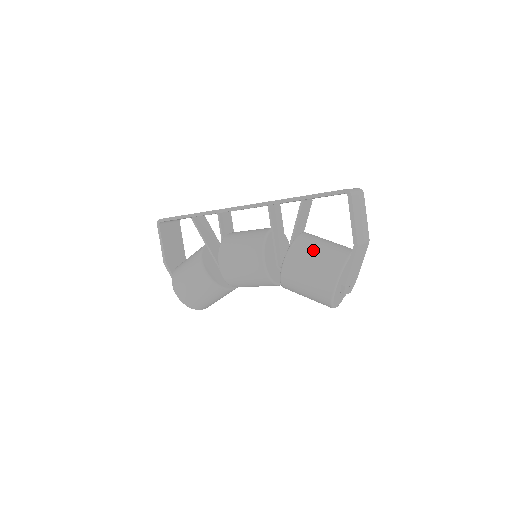
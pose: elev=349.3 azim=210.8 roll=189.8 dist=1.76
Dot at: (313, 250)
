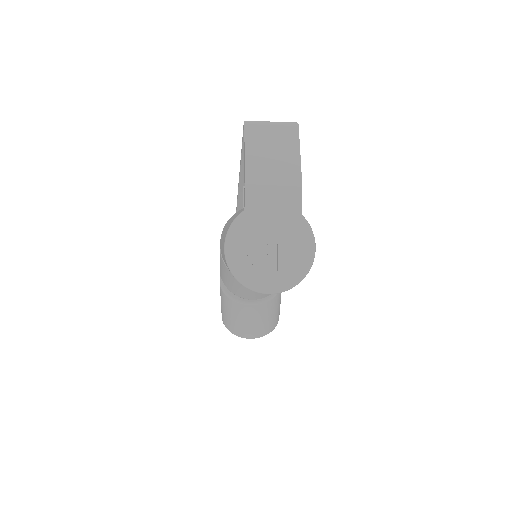
Dot at: occluded
